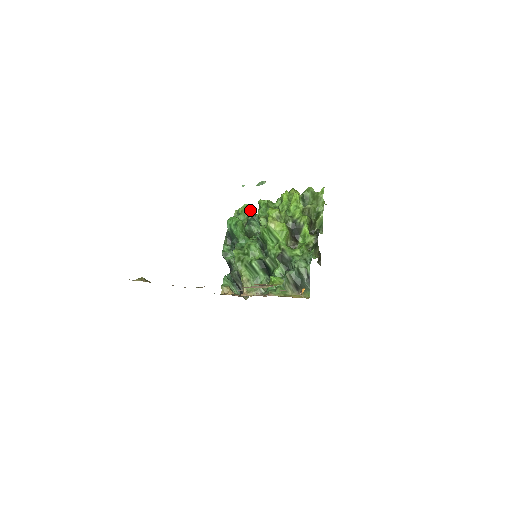
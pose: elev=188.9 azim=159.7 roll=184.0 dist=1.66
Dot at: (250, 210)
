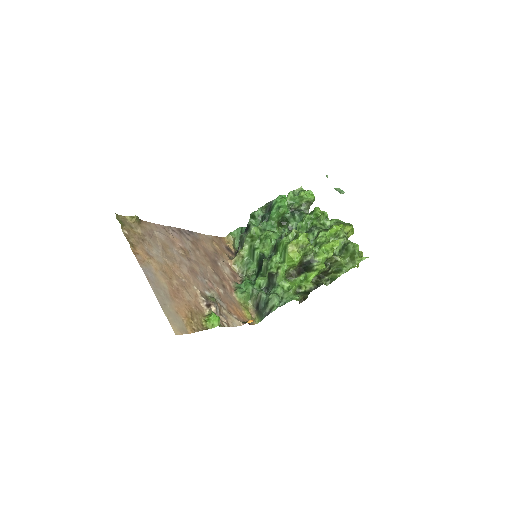
Dot at: (309, 201)
